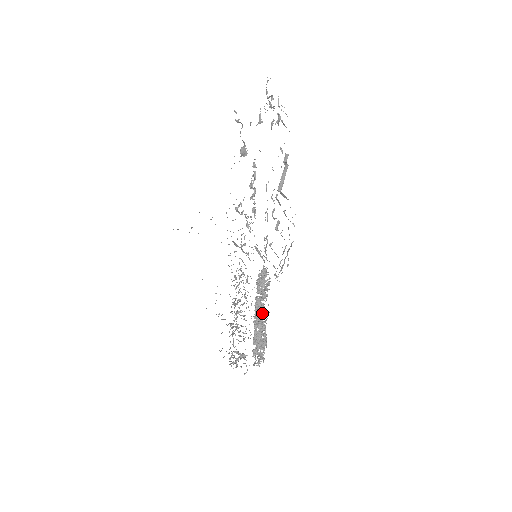
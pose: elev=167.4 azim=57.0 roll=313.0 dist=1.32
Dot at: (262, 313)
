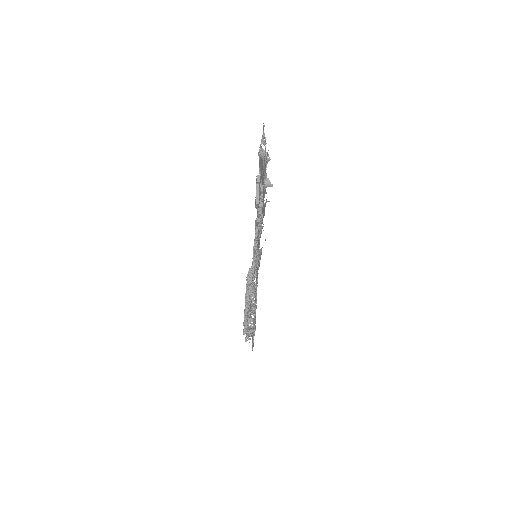
Dot at: occluded
